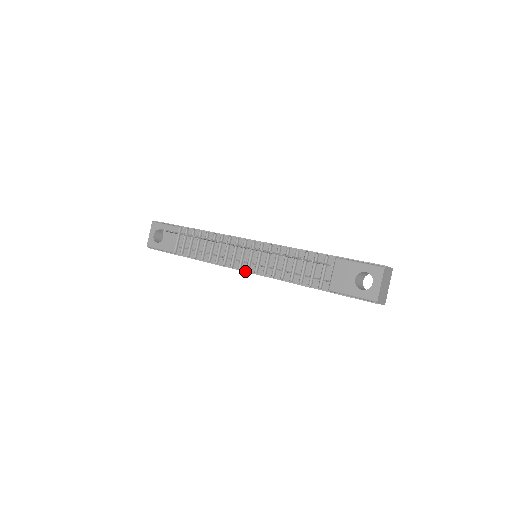
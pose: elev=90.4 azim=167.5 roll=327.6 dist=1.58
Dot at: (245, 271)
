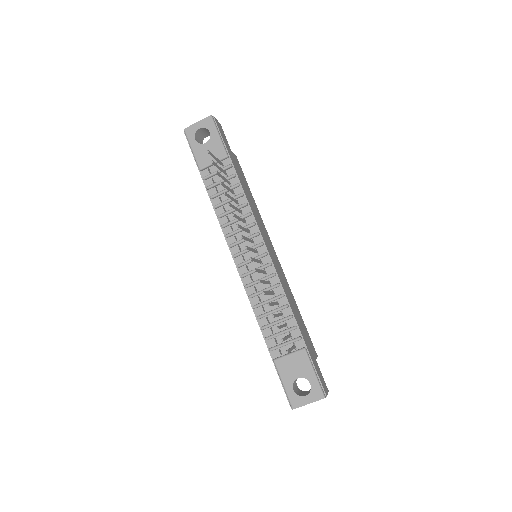
Dot at: (235, 263)
